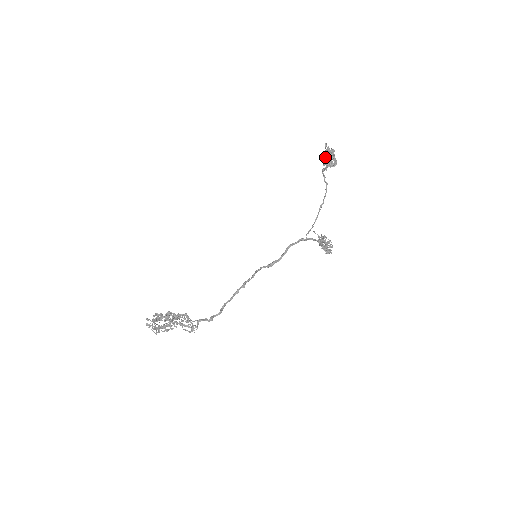
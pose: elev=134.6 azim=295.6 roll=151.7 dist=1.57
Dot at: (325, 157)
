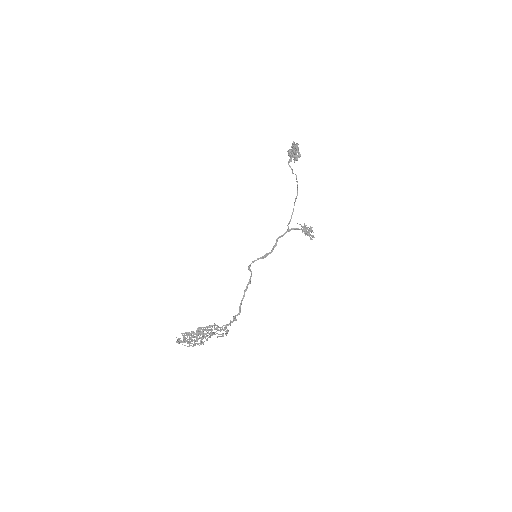
Dot at: (294, 154)
